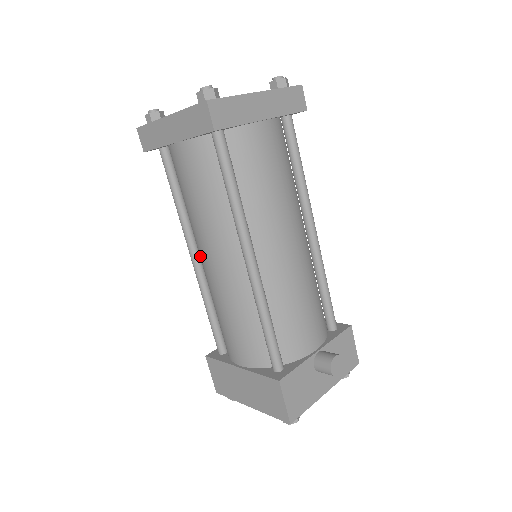
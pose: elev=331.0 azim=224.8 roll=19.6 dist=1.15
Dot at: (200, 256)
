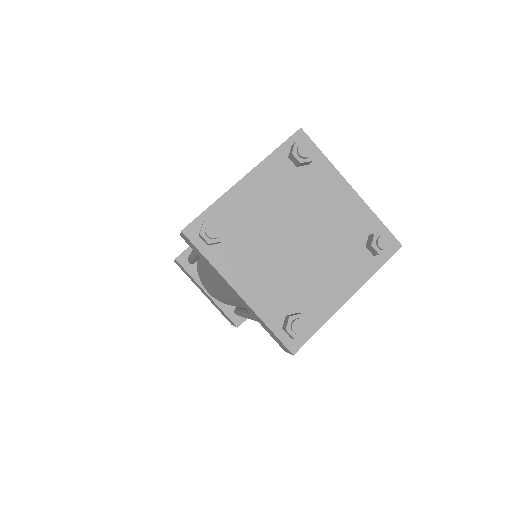
Dot at: (206, 270)
